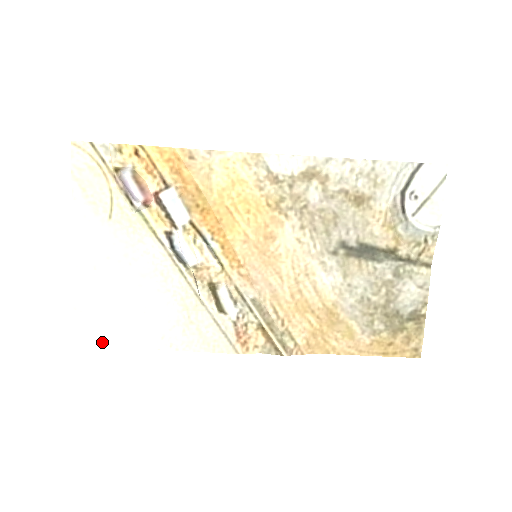
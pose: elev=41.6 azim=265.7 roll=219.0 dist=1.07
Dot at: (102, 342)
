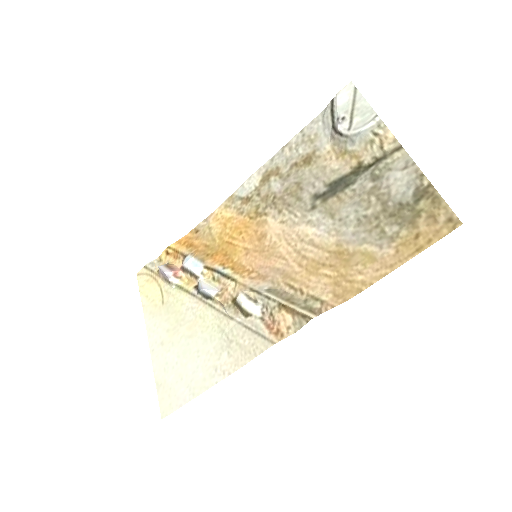
Dot at: (178, 402)
